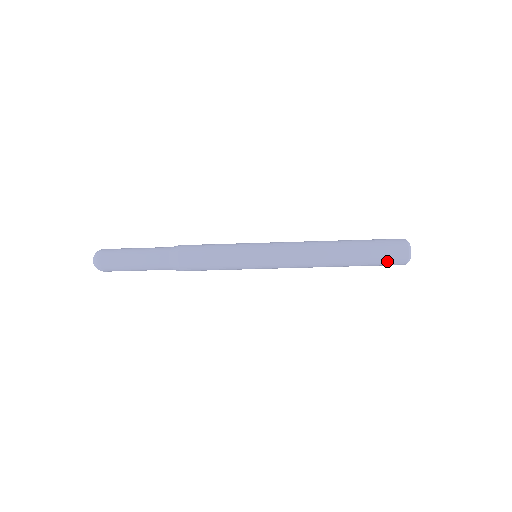
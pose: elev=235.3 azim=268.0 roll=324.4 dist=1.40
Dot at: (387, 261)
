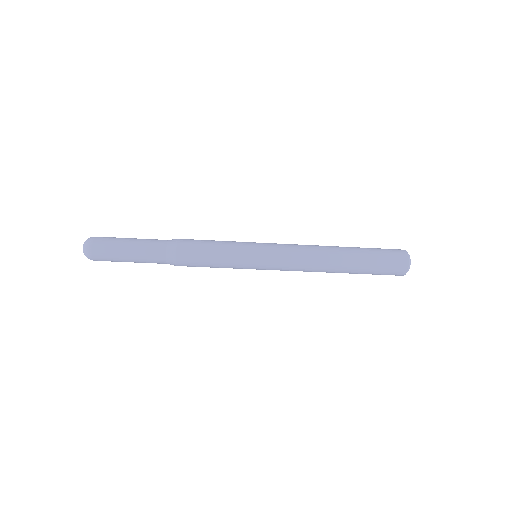
Dot at: (388, 264)
